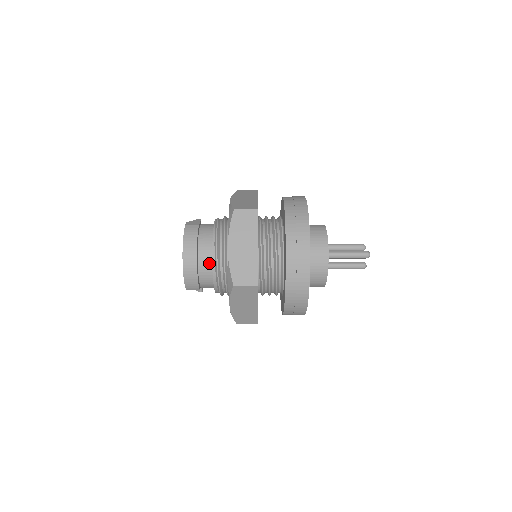
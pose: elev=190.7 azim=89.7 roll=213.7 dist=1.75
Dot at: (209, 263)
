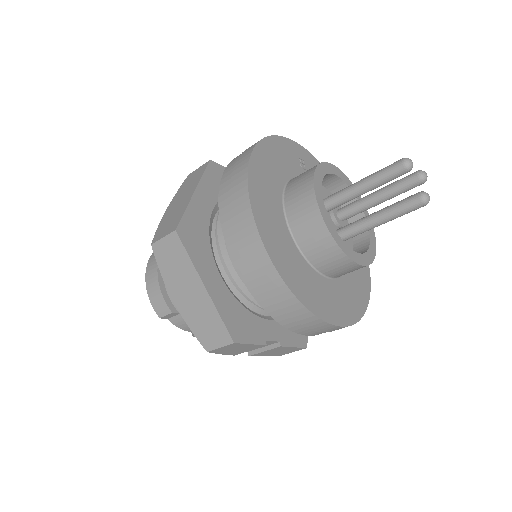
Dot at: occluded
